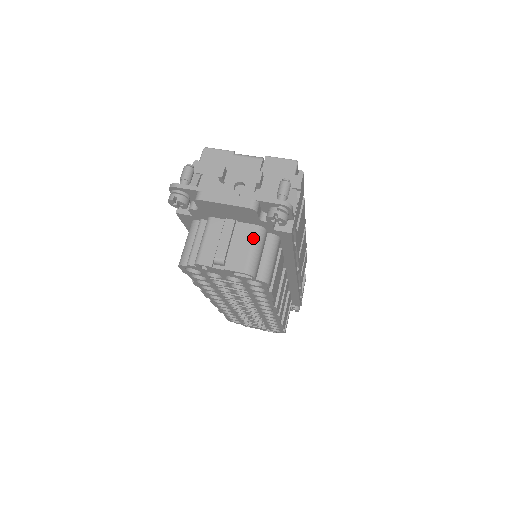
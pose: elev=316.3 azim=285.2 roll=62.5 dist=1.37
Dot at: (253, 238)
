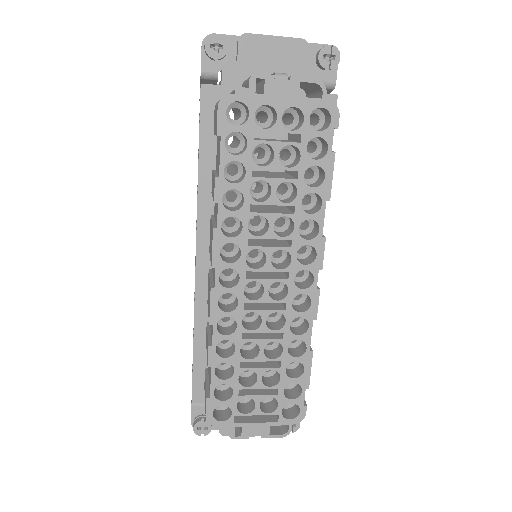
Dot at: occluded
